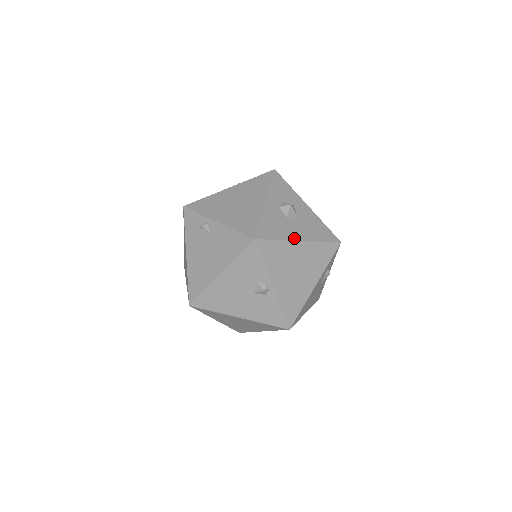
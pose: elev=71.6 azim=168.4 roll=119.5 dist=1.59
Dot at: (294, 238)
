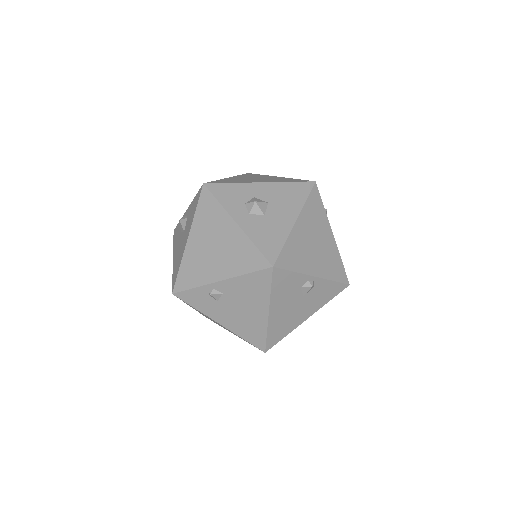
Dot at: (290, 226)
